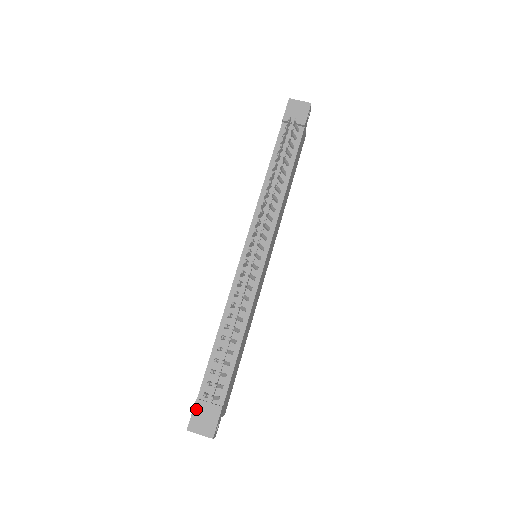
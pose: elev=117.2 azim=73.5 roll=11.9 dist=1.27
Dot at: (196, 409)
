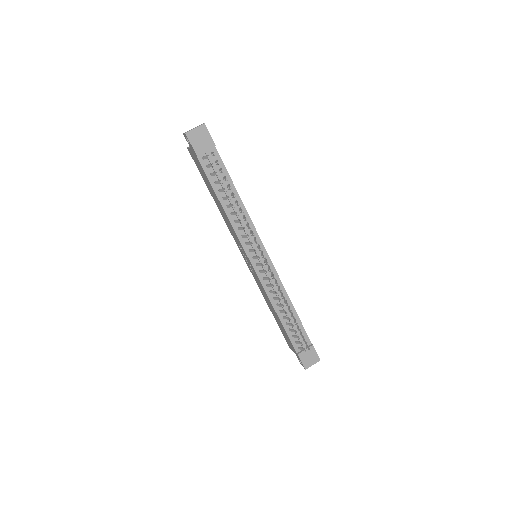
Dot at: (302, 358)
